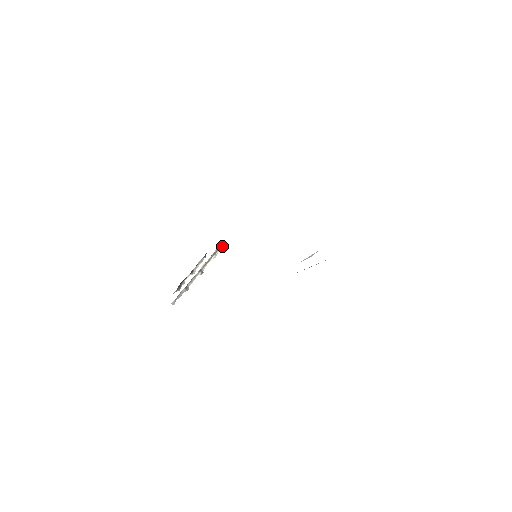
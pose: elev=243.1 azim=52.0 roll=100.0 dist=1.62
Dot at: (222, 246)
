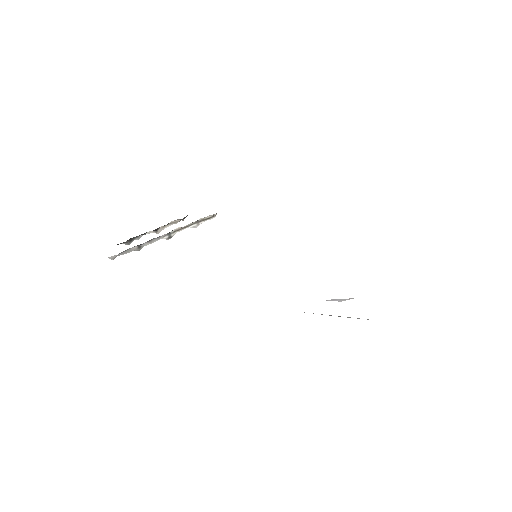
Dot at: (212, 217)
